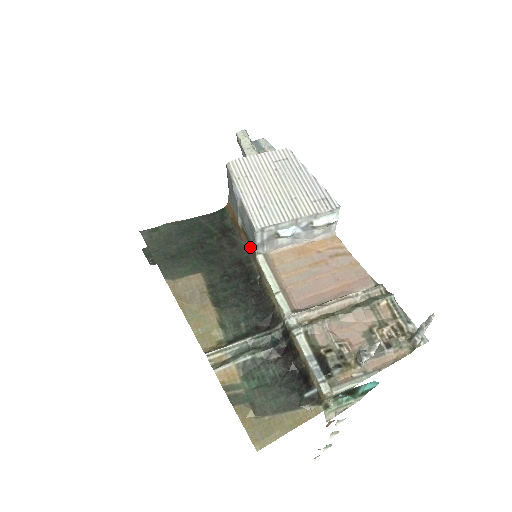
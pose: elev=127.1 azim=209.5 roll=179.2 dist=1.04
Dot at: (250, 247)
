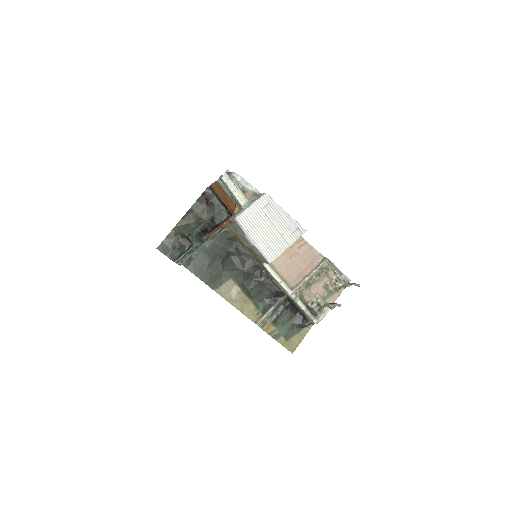
Dot at: (256, 257)
